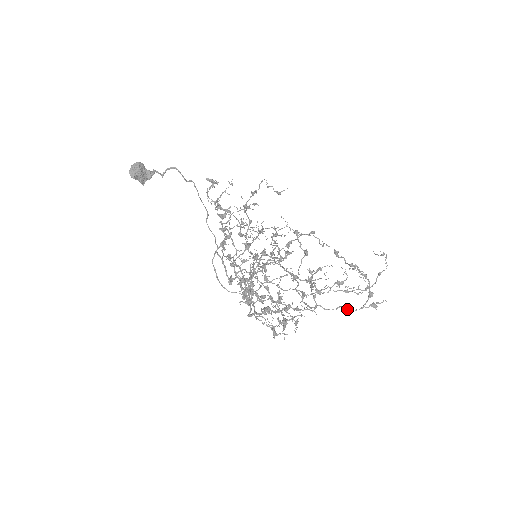
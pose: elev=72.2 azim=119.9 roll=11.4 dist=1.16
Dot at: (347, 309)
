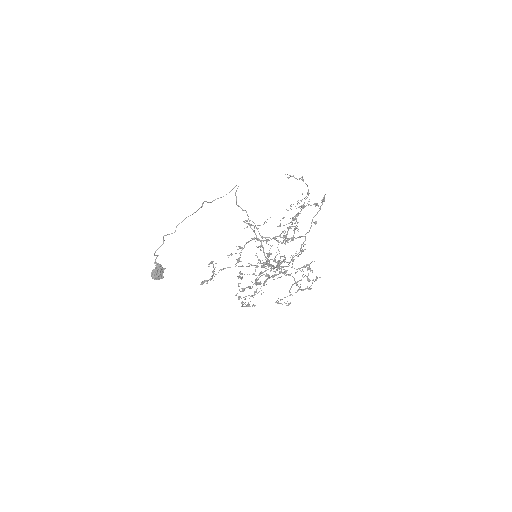
Dot at: occluded
